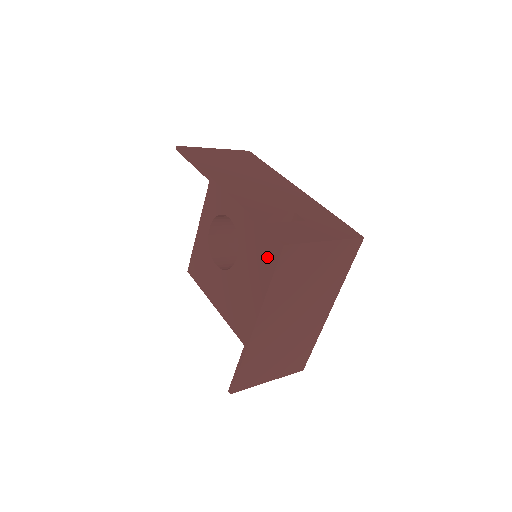
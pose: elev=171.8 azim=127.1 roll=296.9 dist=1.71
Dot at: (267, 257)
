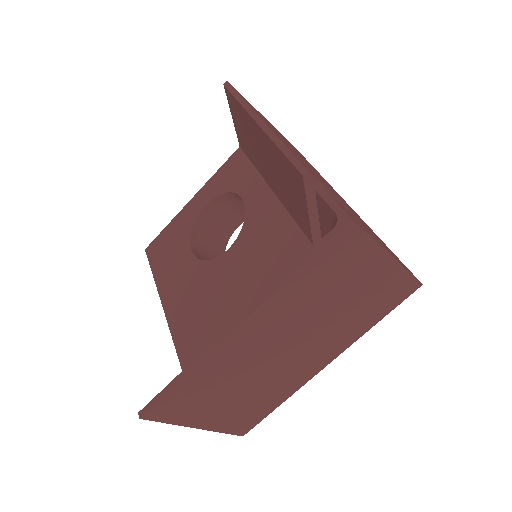
Dot at: (277, 258)
